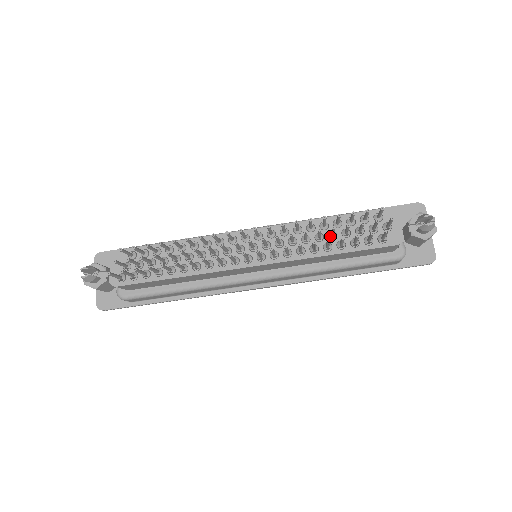
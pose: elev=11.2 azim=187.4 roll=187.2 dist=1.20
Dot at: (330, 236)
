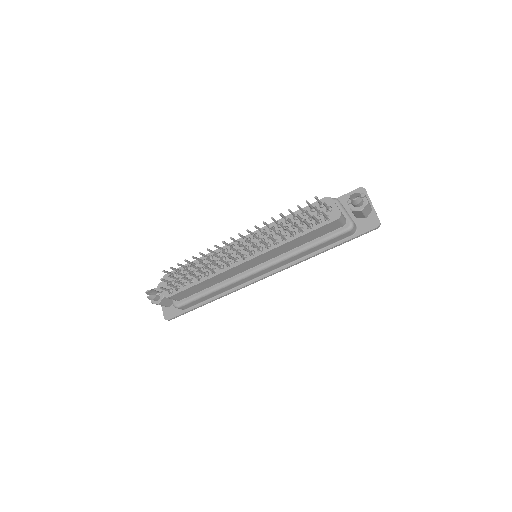
Dot at: (292, 226)
